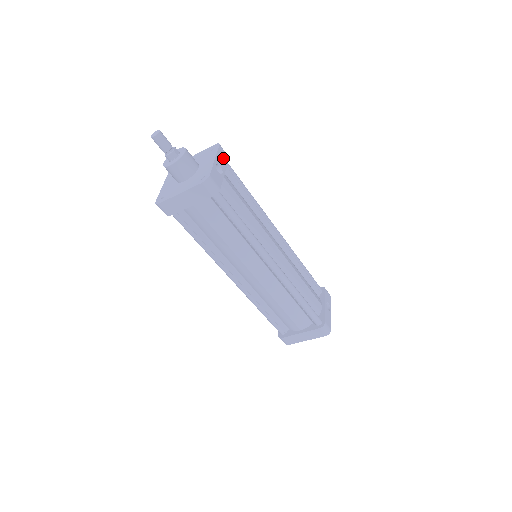
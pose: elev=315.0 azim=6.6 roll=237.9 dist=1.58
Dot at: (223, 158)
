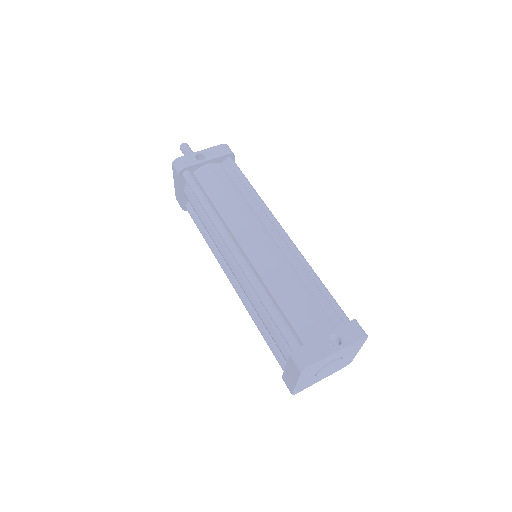
Dot at: (218, 152)
